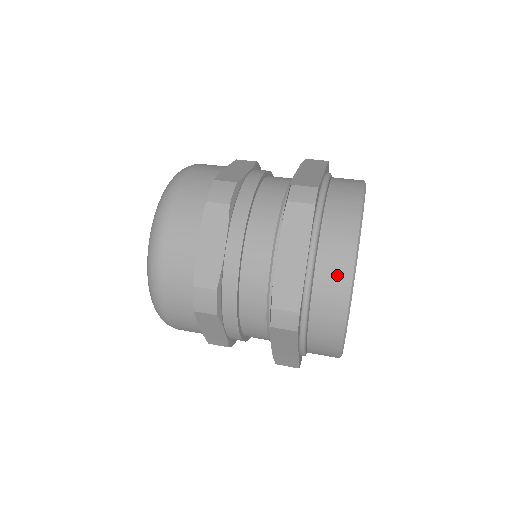
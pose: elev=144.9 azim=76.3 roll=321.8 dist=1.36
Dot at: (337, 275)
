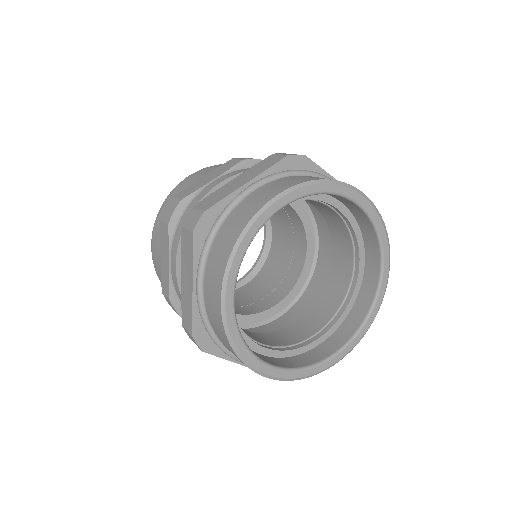
Dot at: (214, 306)
